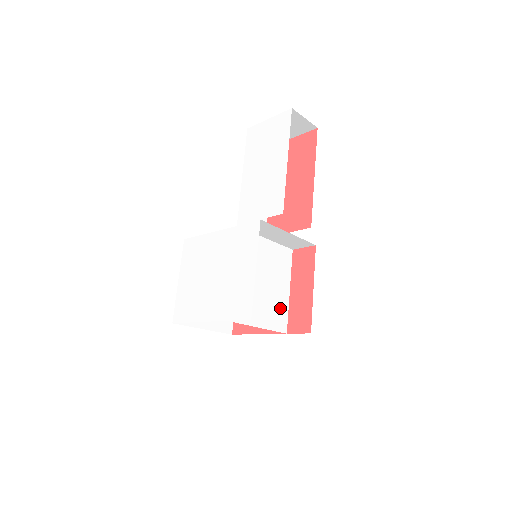
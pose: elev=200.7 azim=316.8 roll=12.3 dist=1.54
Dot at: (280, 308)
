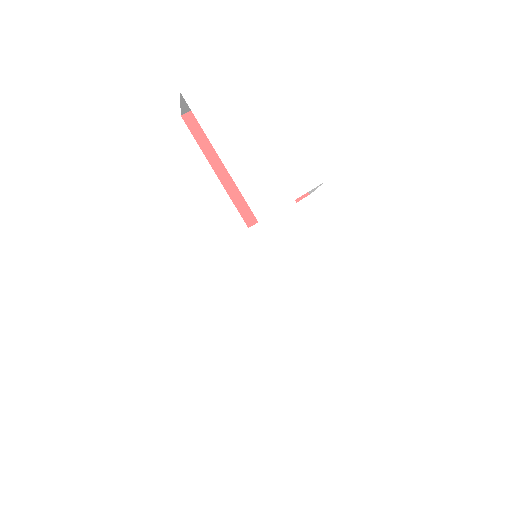
Dot at: occluded
